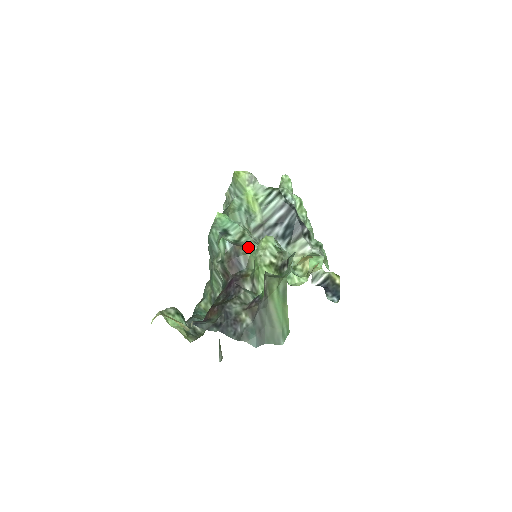
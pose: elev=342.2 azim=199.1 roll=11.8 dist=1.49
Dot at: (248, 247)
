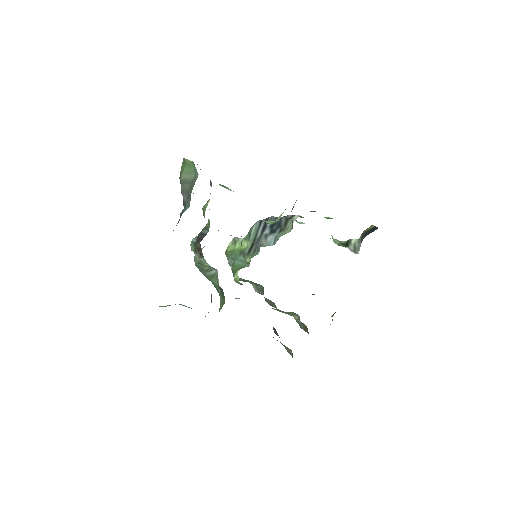
Dot at: occluded
